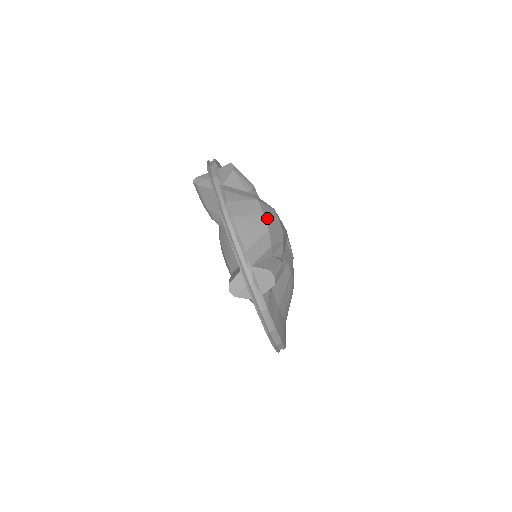
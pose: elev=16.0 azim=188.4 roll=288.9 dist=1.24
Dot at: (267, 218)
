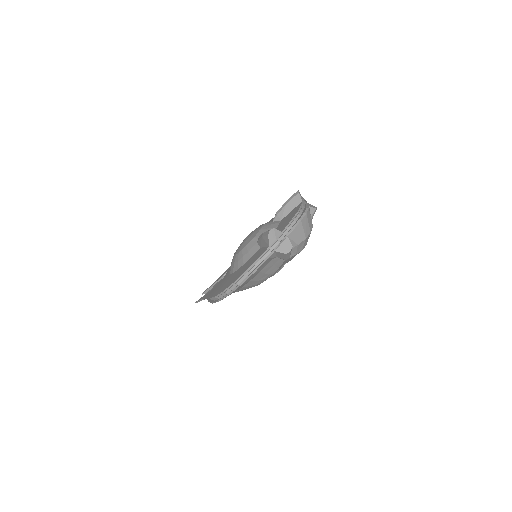
Dot at: occluded
